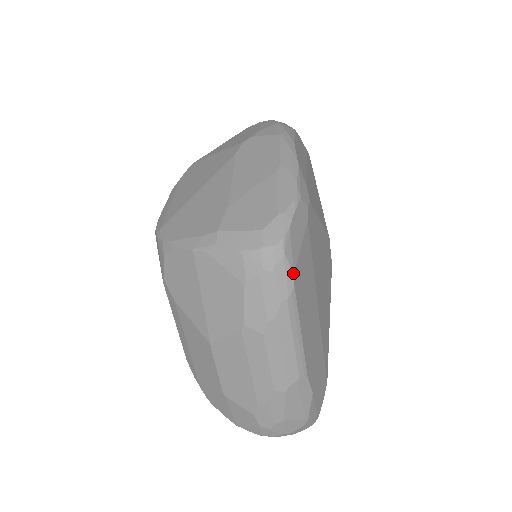
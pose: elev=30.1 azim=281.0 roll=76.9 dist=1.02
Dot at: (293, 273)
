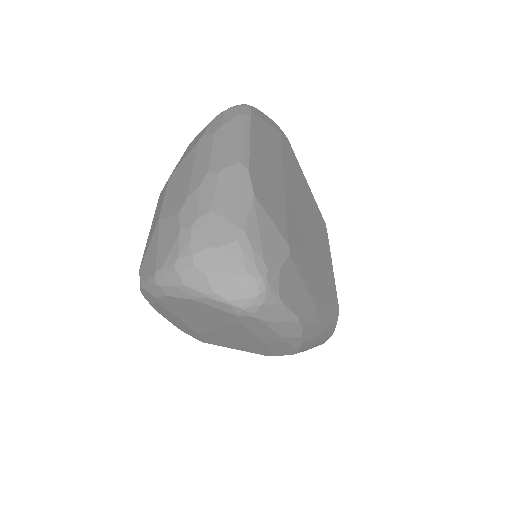
Dot at: (252, 112)
